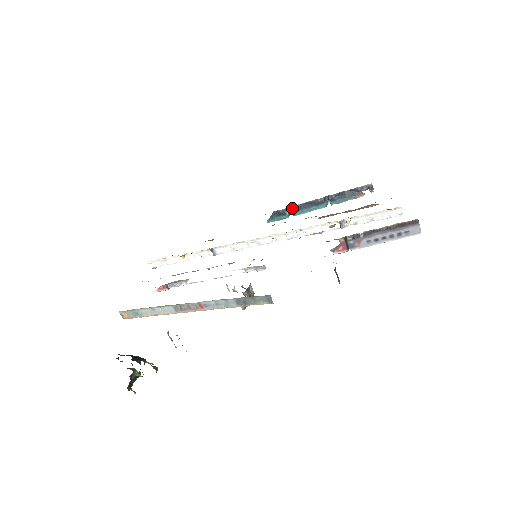
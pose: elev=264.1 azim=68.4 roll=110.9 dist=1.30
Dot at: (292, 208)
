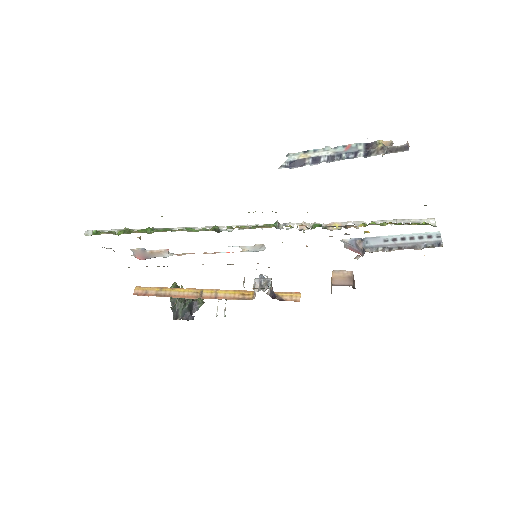
Dot at: occluded
